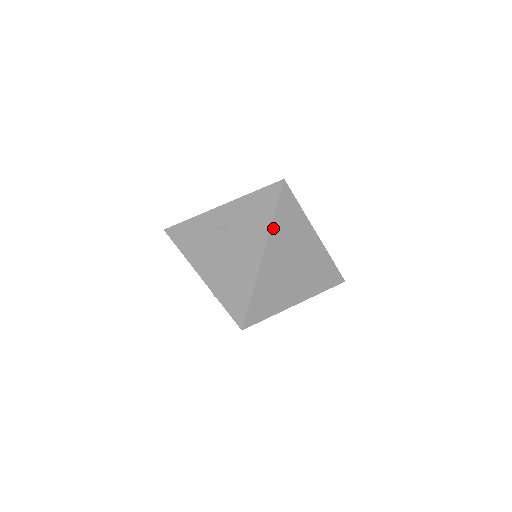
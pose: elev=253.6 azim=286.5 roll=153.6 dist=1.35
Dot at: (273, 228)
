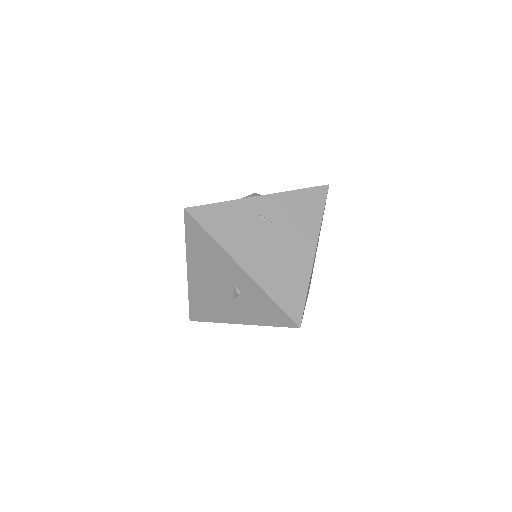
Dot at: (320, 228)
